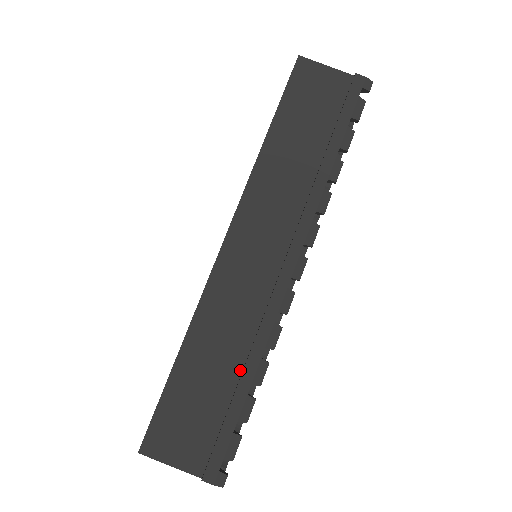
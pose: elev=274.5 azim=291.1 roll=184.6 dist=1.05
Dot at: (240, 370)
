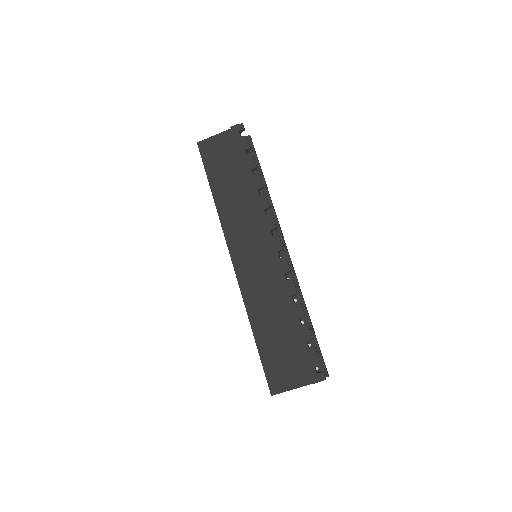
Dot at: (289, 317)
